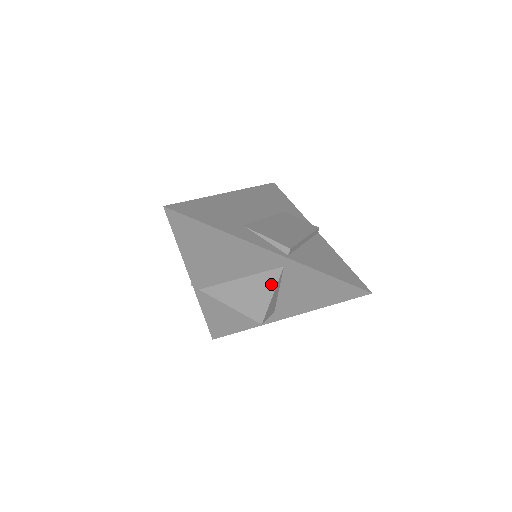
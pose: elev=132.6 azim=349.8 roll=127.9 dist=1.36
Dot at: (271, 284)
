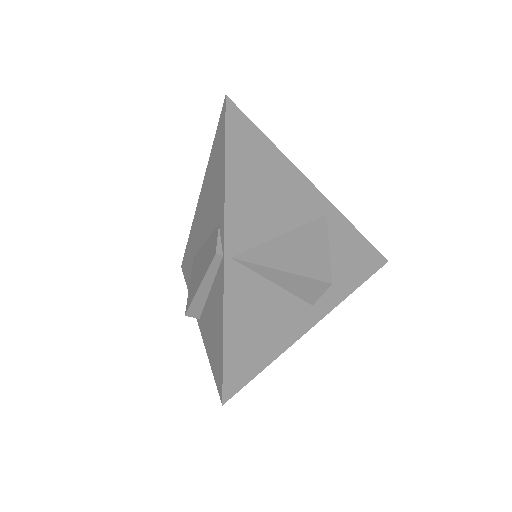
Dot at: (322, 234)
